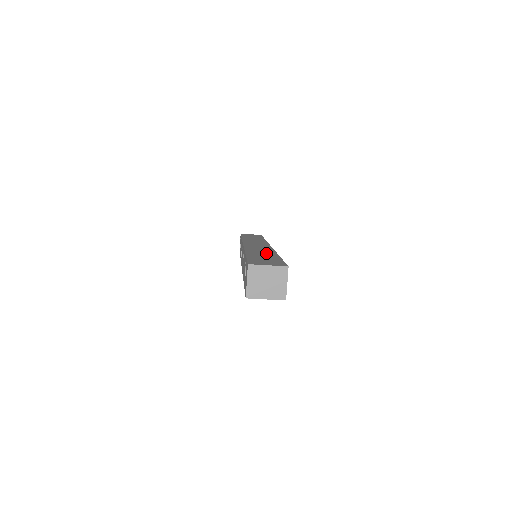
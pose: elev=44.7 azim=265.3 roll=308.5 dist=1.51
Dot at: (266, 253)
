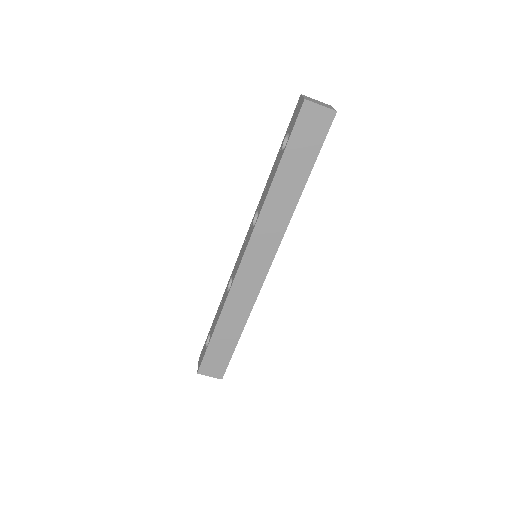
Dot at: occluded
